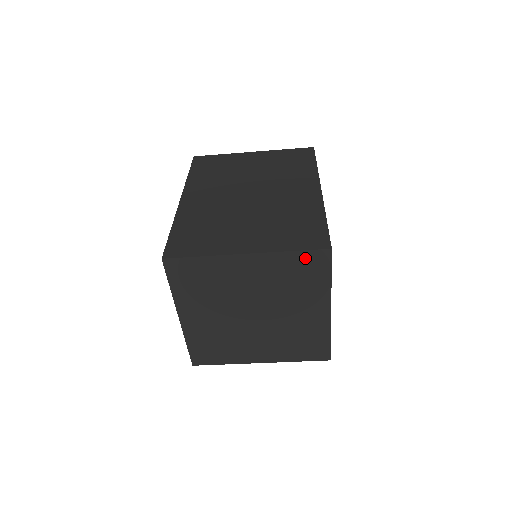
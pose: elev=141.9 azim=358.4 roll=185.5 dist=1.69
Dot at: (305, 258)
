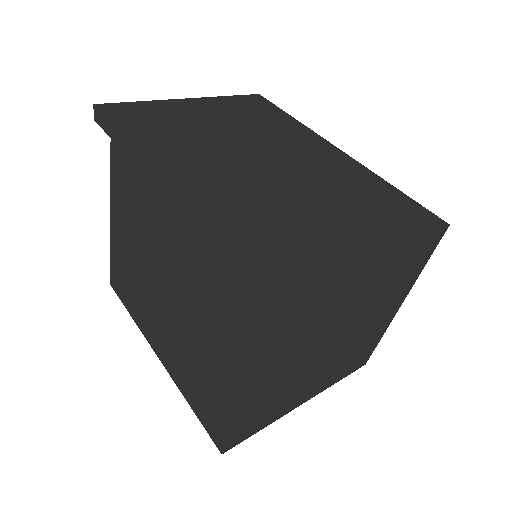
Dot at: (423, 244)
